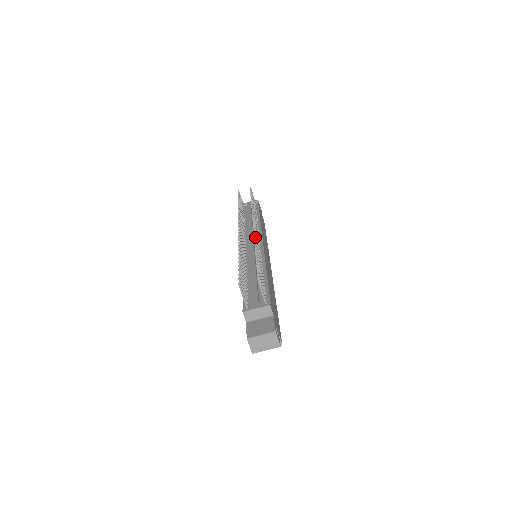
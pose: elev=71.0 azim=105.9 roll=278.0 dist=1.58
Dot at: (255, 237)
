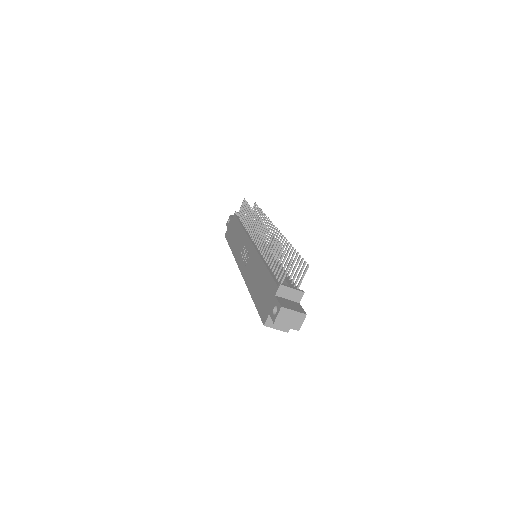
Dot at: (282, 238)
